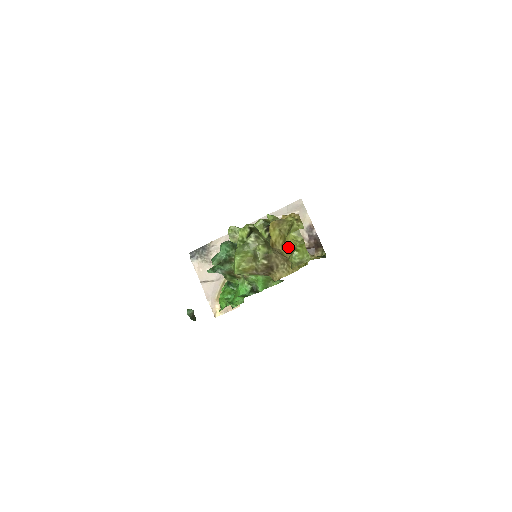
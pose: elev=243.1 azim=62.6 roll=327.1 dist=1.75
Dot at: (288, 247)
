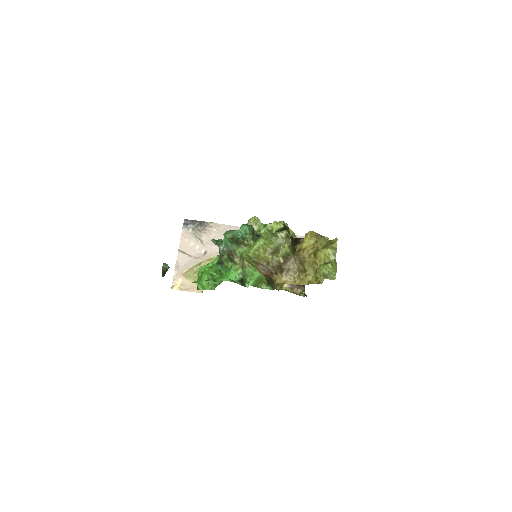
Dot at: (314, 259)
